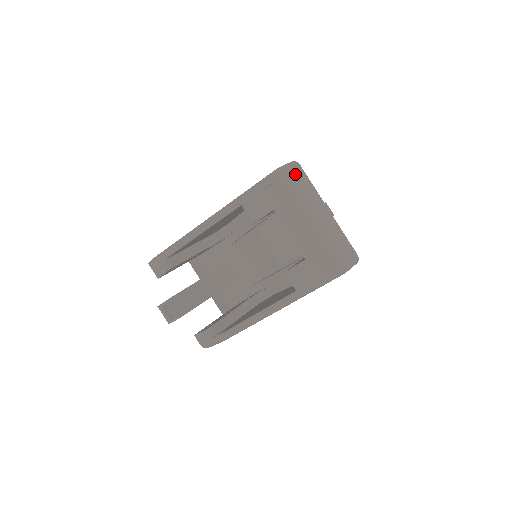
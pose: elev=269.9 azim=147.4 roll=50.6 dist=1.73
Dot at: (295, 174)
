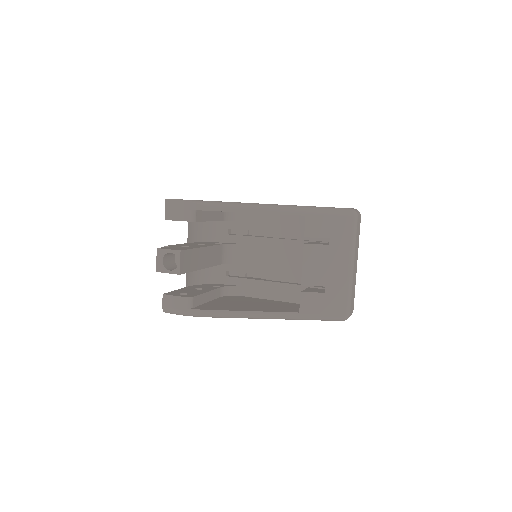
Dot at: (359, 222)
